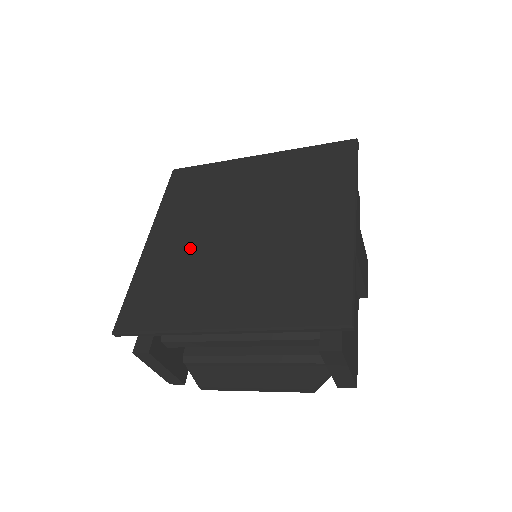
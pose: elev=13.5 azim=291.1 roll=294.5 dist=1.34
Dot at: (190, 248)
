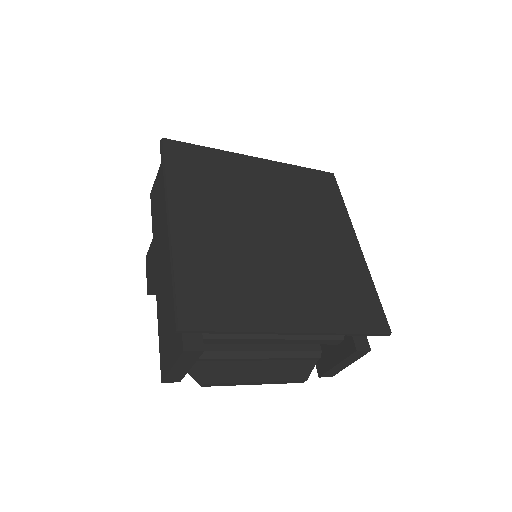
Dot at: (230, 241)
